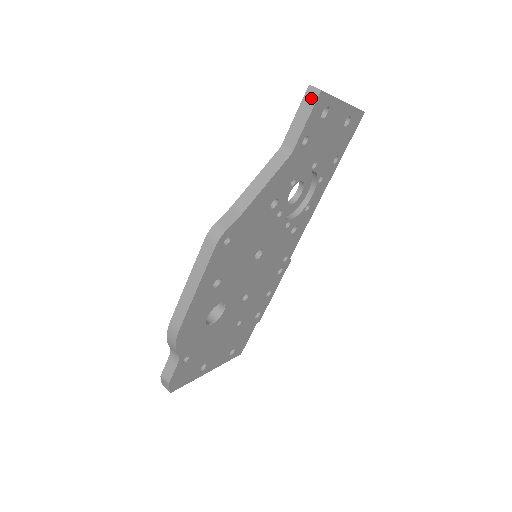
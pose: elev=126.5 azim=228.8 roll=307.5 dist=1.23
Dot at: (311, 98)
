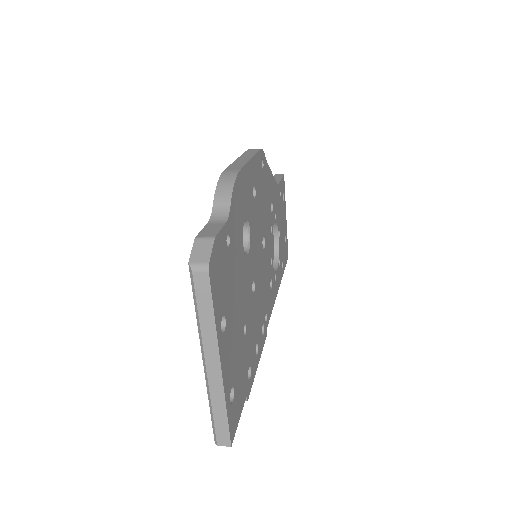
Dot at: (279, 176)
